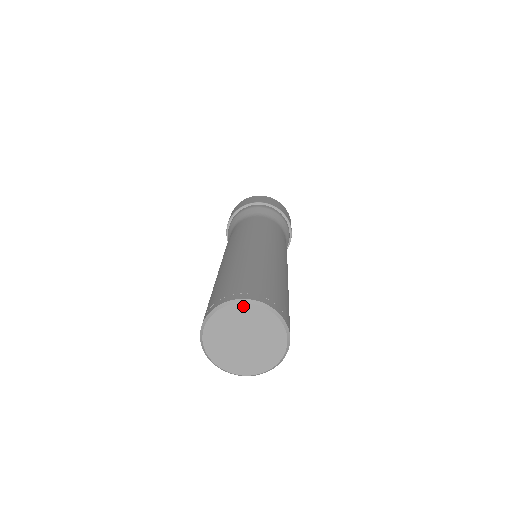
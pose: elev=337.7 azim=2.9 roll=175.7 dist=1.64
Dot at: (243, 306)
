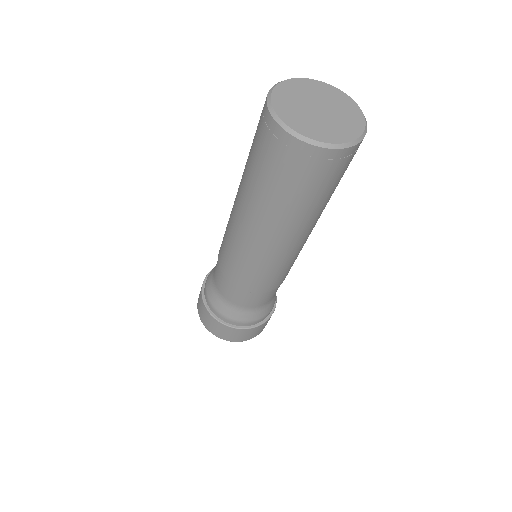
Dot at: (306, 81)
